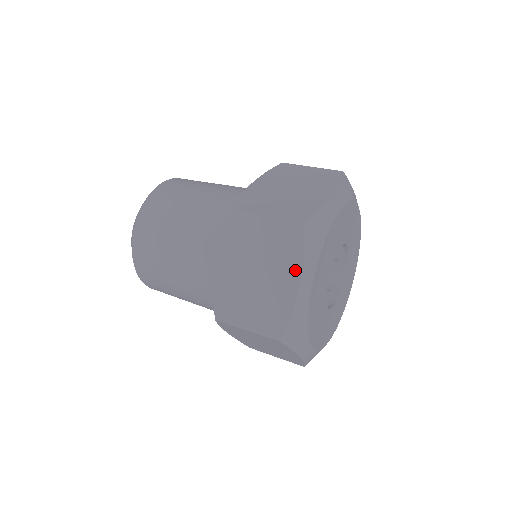
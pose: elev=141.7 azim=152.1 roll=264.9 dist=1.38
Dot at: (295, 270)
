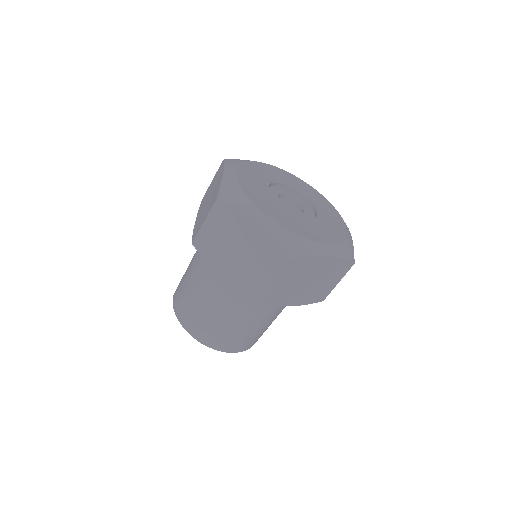
Dot at: (222, 171)
